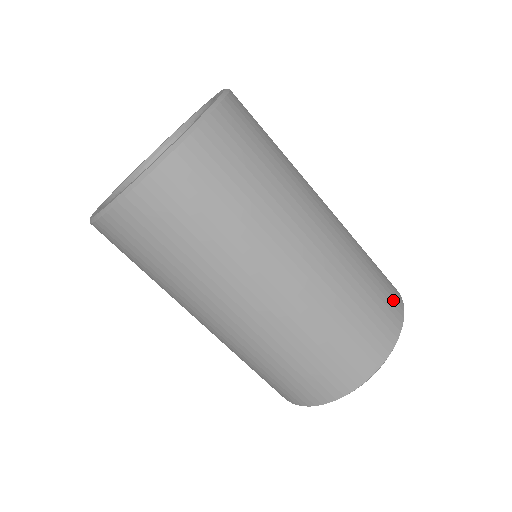
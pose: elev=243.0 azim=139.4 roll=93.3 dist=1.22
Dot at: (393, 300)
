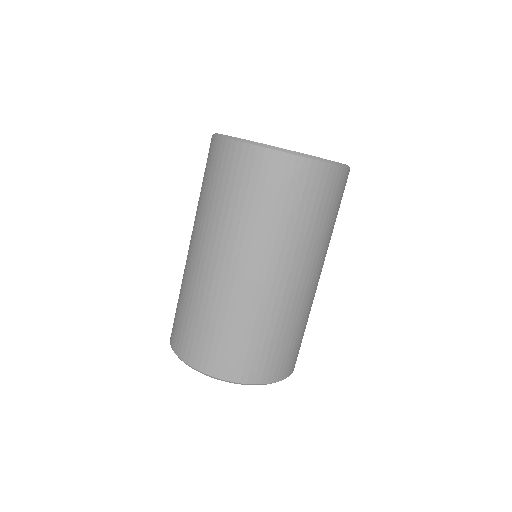
Dot at: occluded
